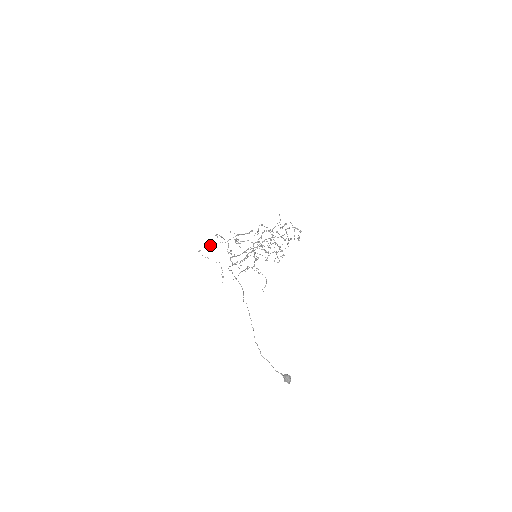
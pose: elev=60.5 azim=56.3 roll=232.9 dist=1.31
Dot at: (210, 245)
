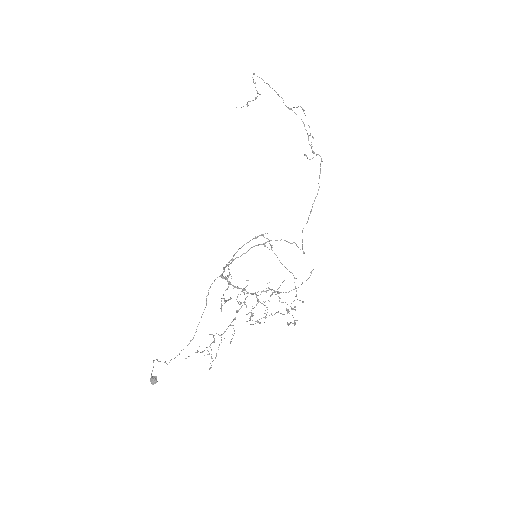
Dot at: occluded
